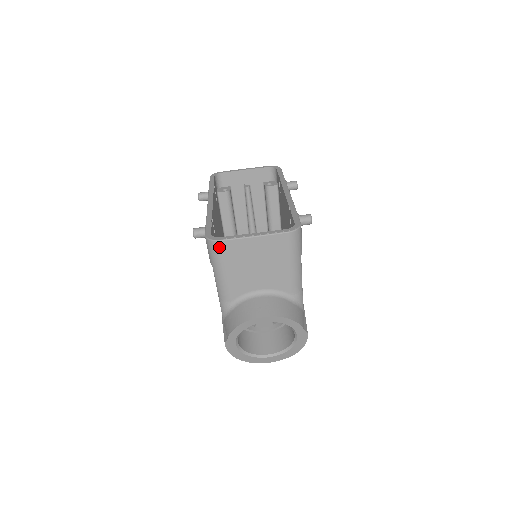
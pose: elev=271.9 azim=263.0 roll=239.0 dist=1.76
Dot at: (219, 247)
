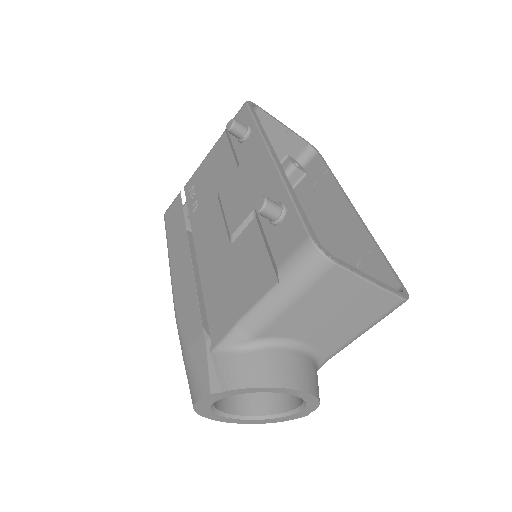
Dot at: (325, 270)
